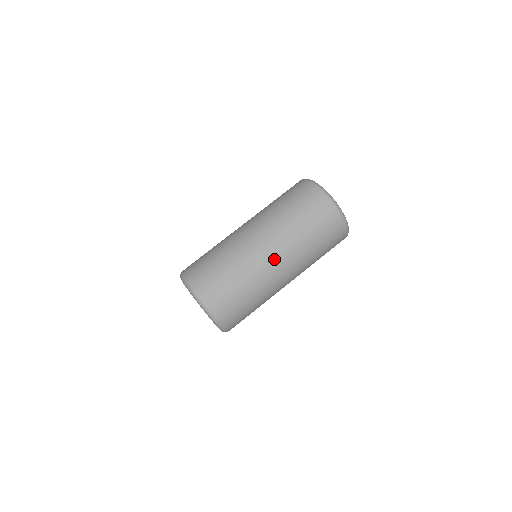
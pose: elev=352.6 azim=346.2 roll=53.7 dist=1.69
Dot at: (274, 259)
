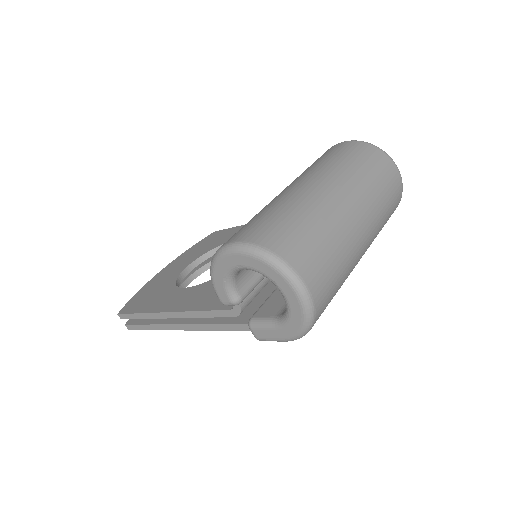
Dot at: (360, 221)
